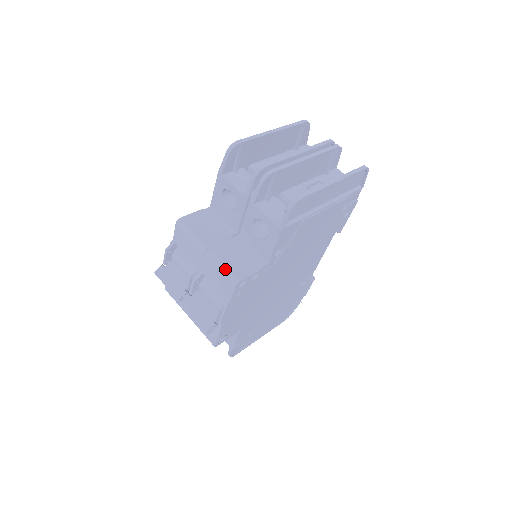
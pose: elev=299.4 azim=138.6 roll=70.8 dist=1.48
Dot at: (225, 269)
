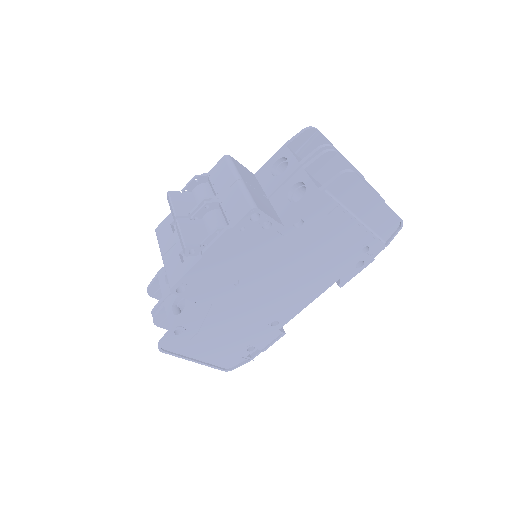
Dot at: (249, 195)
